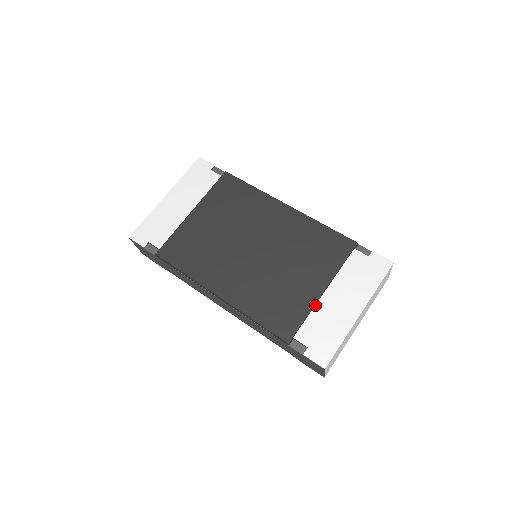
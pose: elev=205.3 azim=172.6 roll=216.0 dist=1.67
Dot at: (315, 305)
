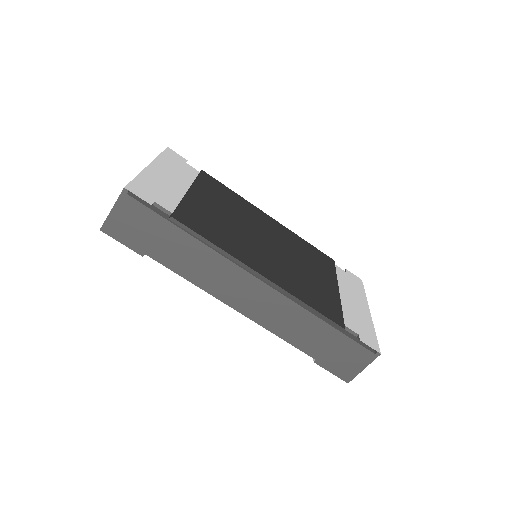
Dot at: (340, 300)
